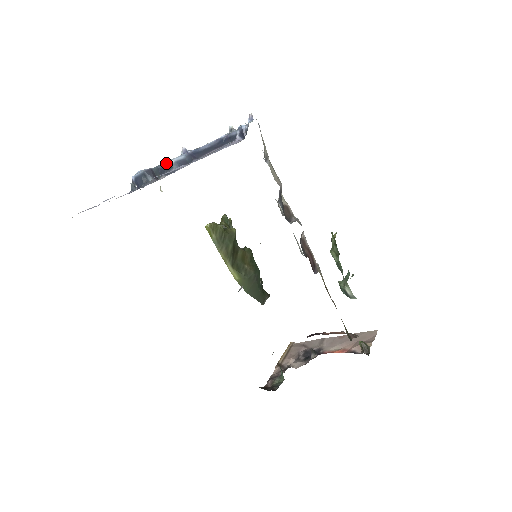
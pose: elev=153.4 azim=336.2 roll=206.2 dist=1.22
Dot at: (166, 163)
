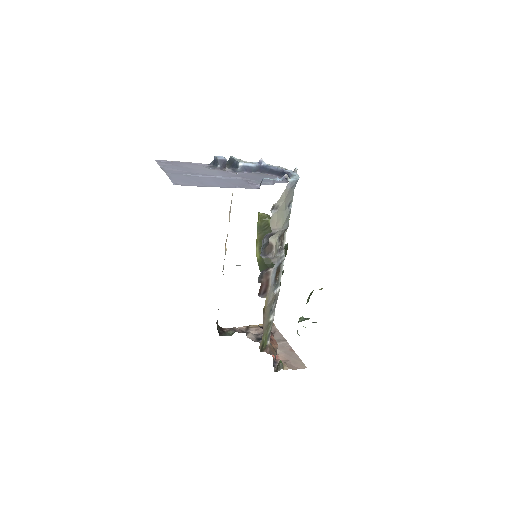
Dot at: (238, 162)
